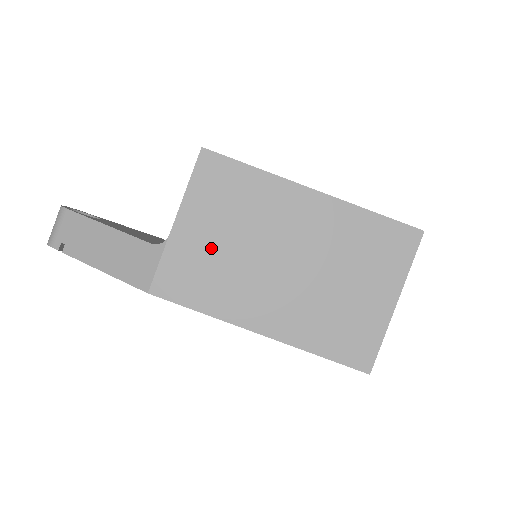
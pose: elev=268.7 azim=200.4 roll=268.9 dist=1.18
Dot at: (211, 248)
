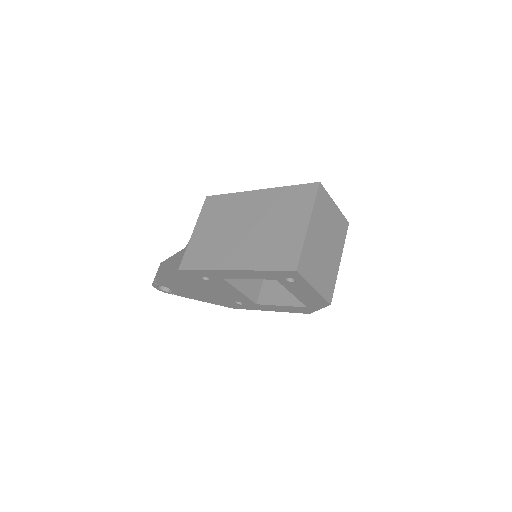
Dot at: (208, 237)
